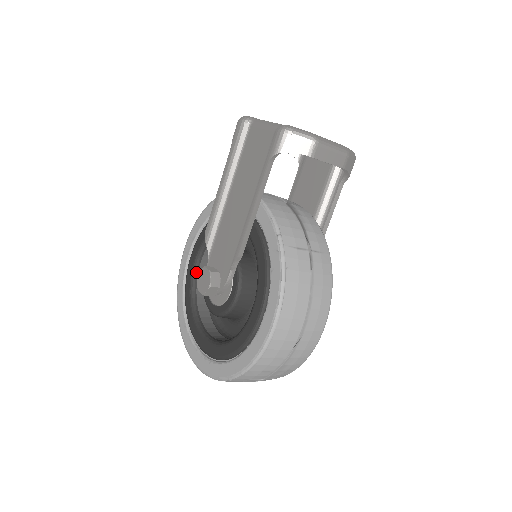
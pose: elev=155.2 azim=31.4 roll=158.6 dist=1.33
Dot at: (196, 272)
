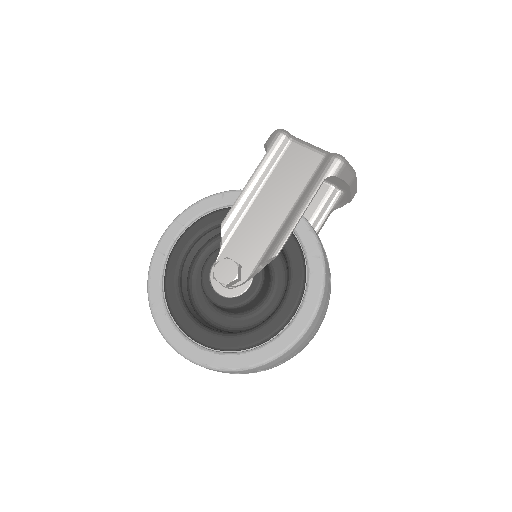
Dot at: (184, 260)
